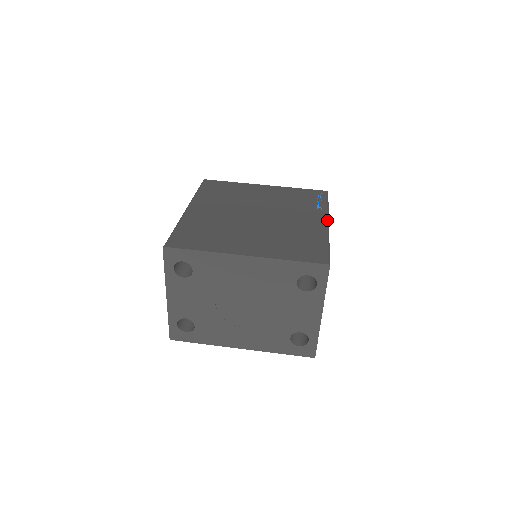
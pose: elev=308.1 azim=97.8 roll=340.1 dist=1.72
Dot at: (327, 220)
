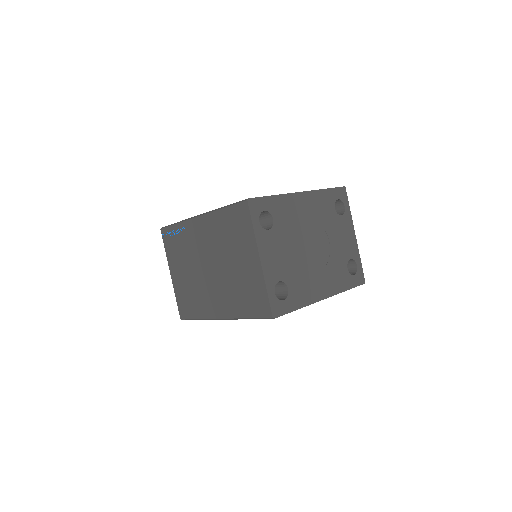
Dot at: occluded
